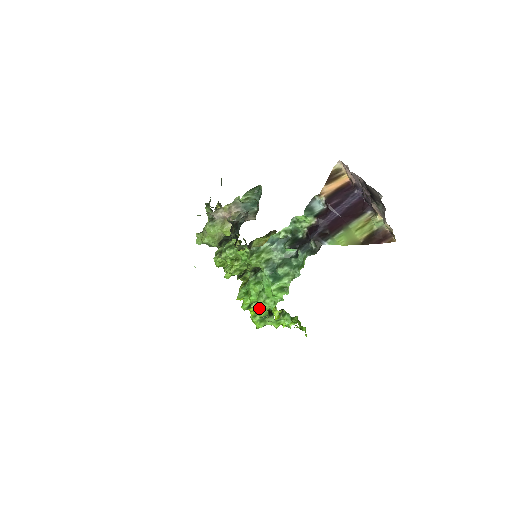
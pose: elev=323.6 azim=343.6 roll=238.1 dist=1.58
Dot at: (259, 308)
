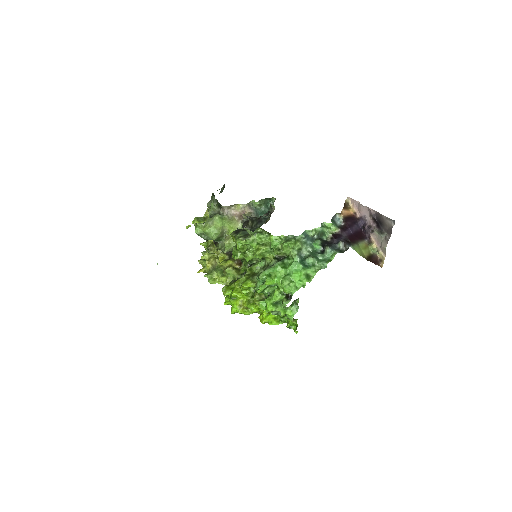
Dot at: (278, 291)
